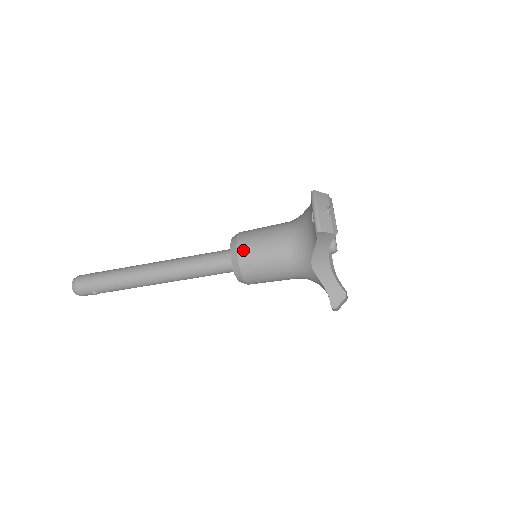
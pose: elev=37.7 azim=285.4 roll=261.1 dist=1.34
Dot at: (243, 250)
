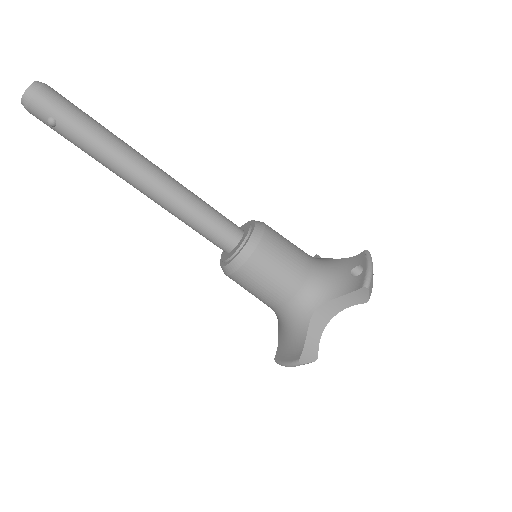
Dot at: (268, 241)
